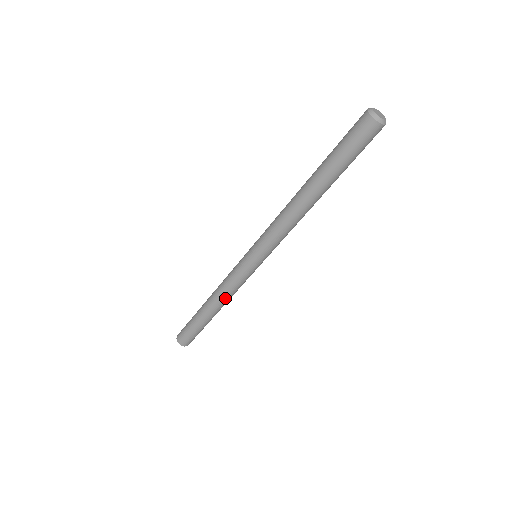
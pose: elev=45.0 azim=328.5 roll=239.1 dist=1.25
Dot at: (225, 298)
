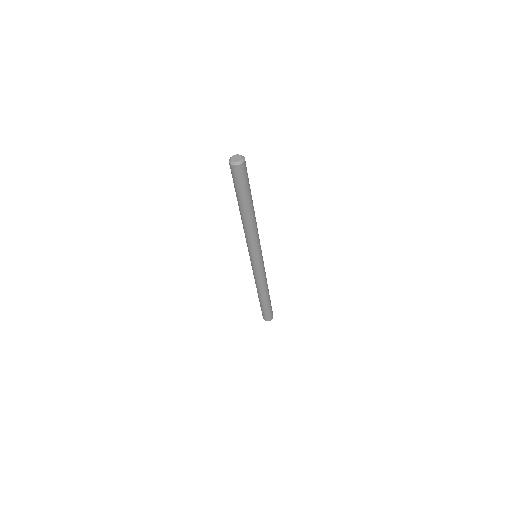
Dot at: (262, 286)
